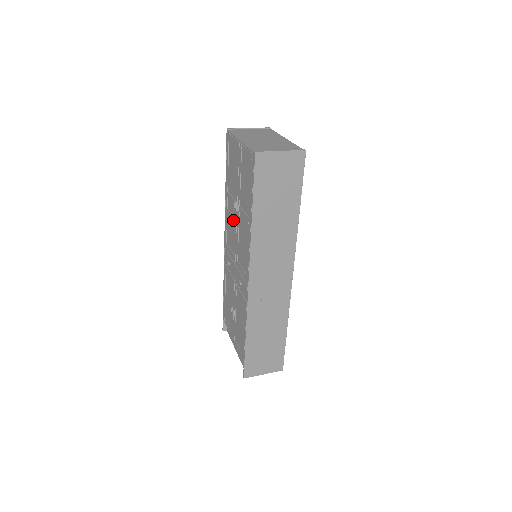
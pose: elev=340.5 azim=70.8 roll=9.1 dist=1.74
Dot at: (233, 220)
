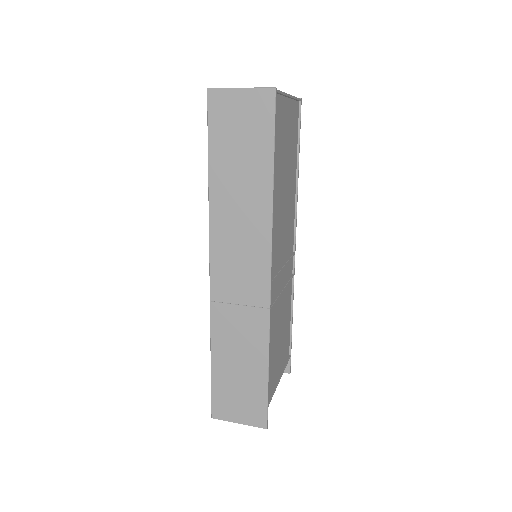
Dot at: occluded
